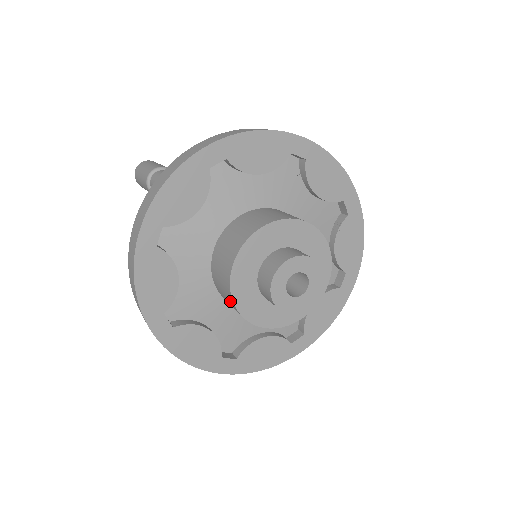
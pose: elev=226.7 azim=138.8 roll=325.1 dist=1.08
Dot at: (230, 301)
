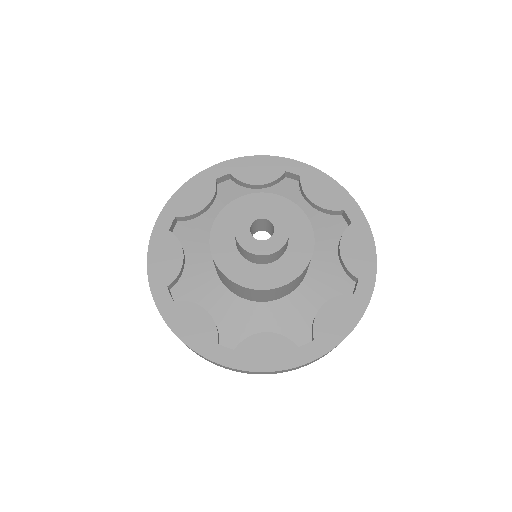
Dot at: (242, 289)
